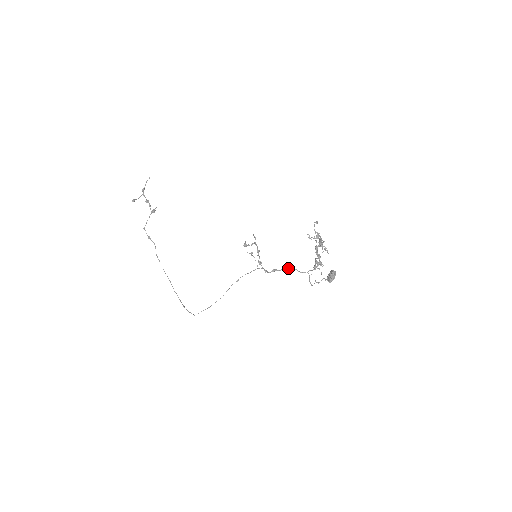
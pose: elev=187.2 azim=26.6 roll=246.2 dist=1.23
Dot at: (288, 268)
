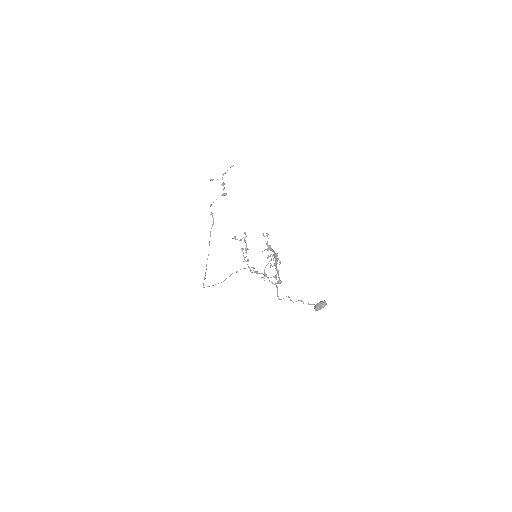
Dot at: occluded
